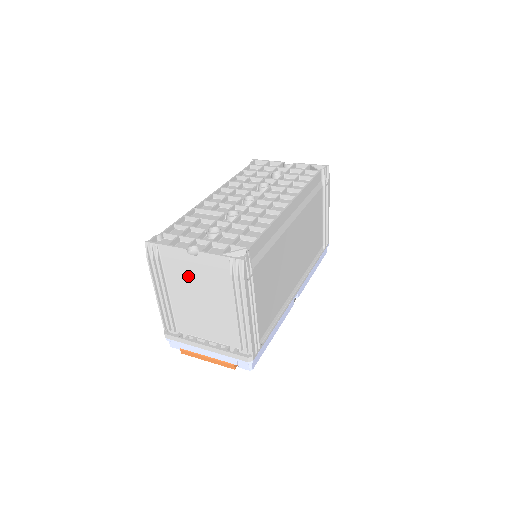
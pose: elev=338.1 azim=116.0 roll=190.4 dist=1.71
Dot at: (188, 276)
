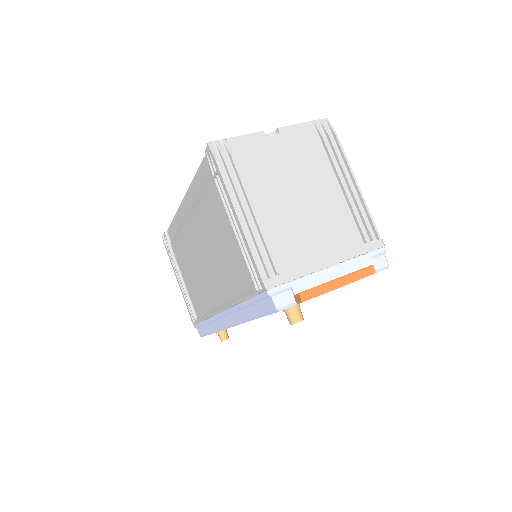
Dot at: (274, 168)
